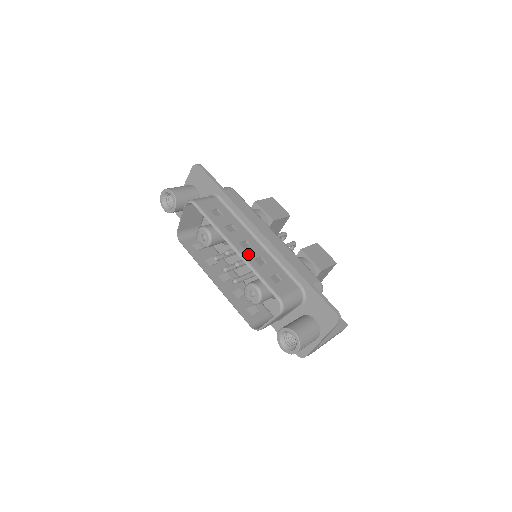
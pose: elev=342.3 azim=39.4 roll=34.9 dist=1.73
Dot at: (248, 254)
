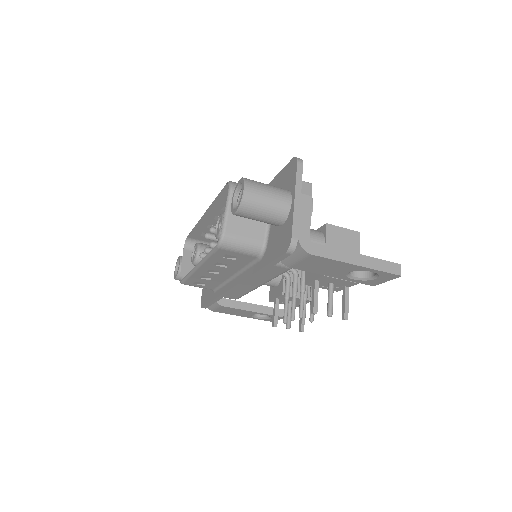
Dot at: (218, 210)
